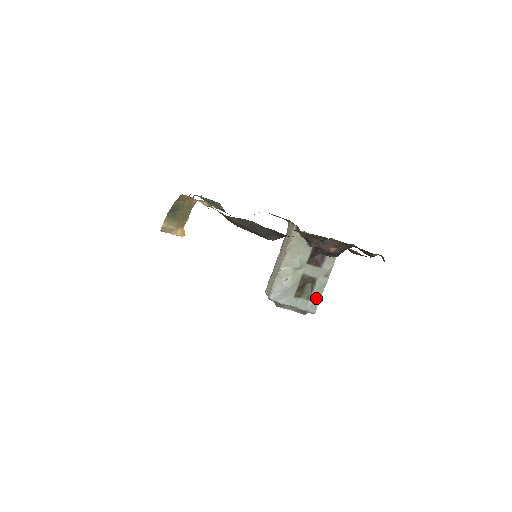
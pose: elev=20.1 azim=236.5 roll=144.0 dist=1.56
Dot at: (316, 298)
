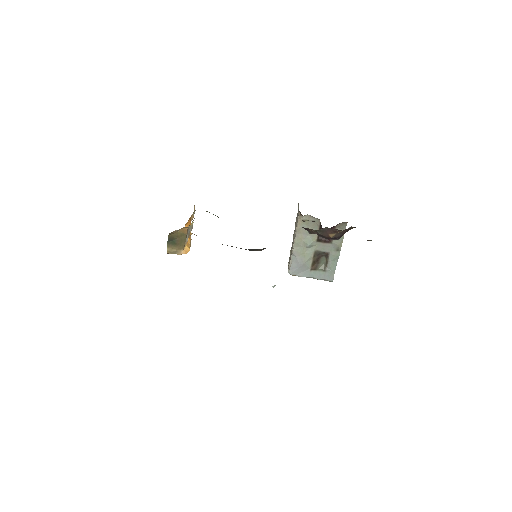
Dot at: (331, 269)
